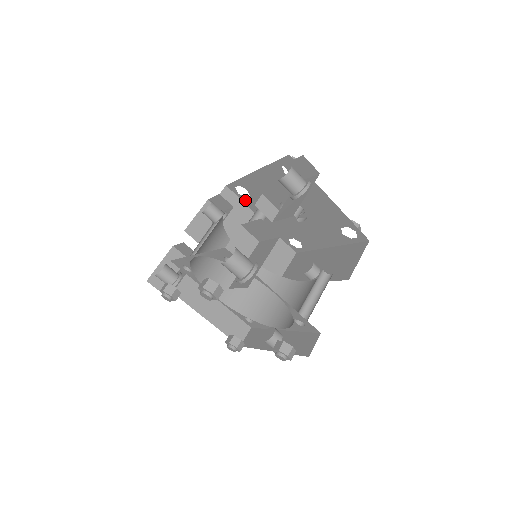
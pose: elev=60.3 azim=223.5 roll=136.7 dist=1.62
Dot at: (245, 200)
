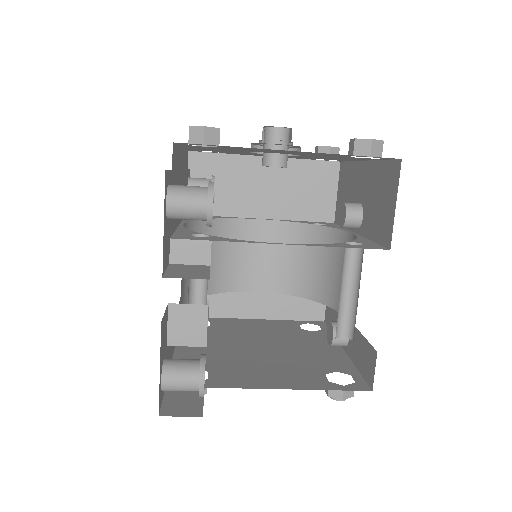
Dot at: occluded
